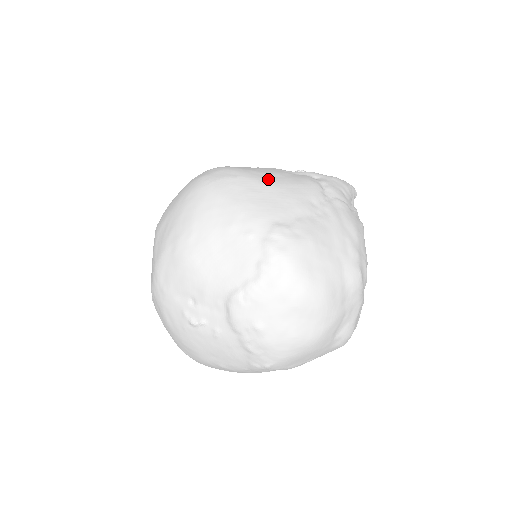
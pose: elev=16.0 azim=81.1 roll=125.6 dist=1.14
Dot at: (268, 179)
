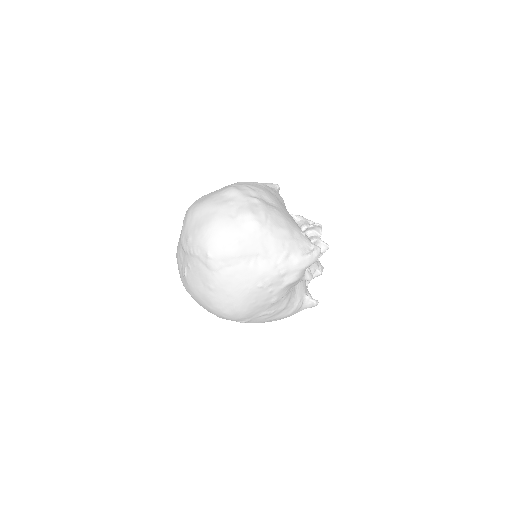
Dot at: occluded
